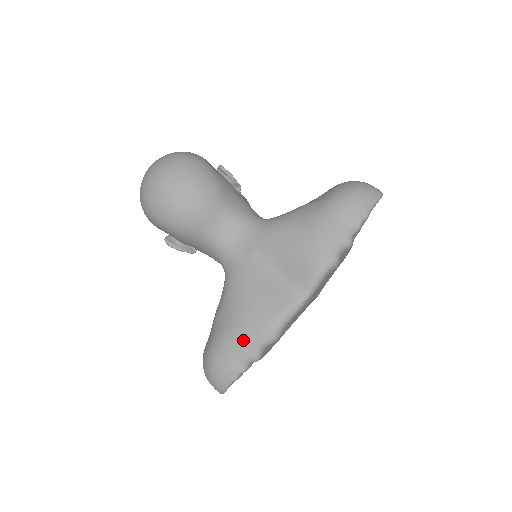
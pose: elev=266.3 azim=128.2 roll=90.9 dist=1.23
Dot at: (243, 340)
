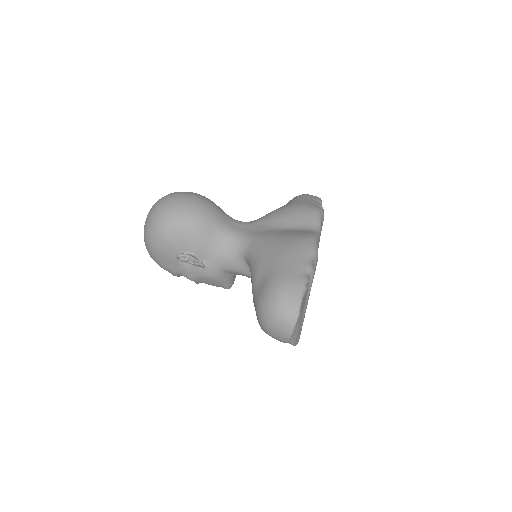
Dot at: (295, 257)
